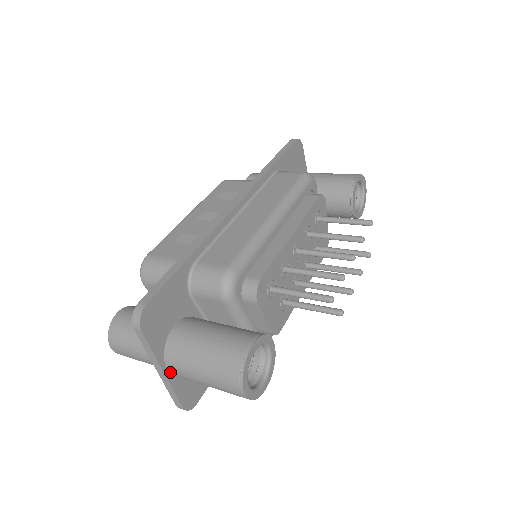
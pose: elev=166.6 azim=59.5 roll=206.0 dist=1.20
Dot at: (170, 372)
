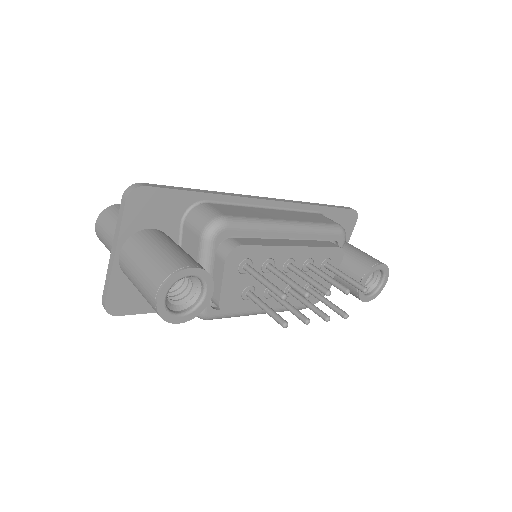
Dot at: (119, 260)
